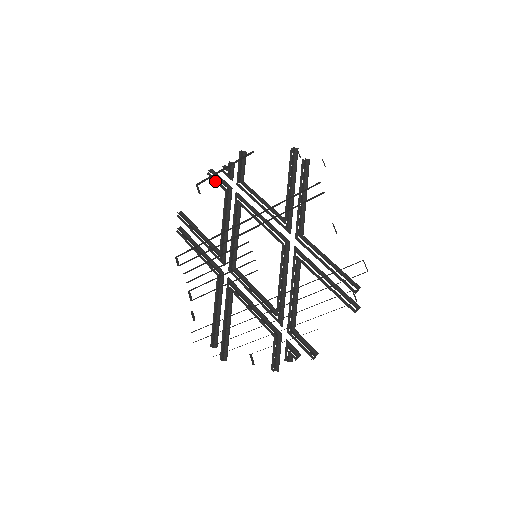
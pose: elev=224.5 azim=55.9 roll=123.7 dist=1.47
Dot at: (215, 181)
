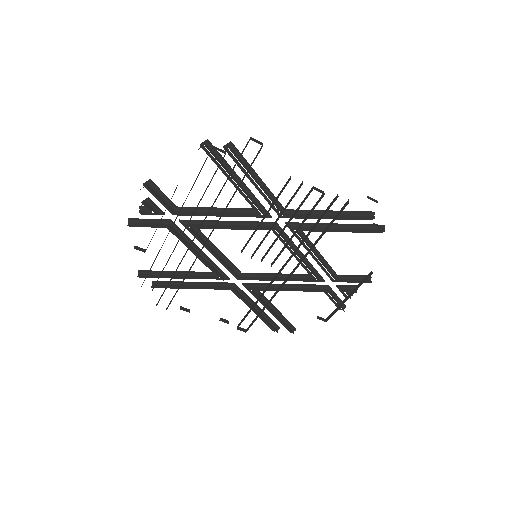
Dot at: occluded
